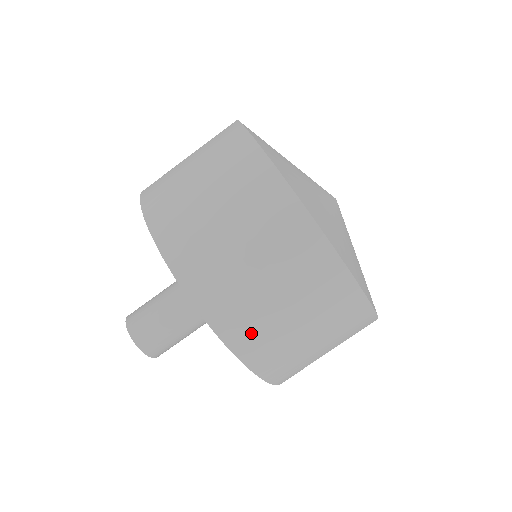
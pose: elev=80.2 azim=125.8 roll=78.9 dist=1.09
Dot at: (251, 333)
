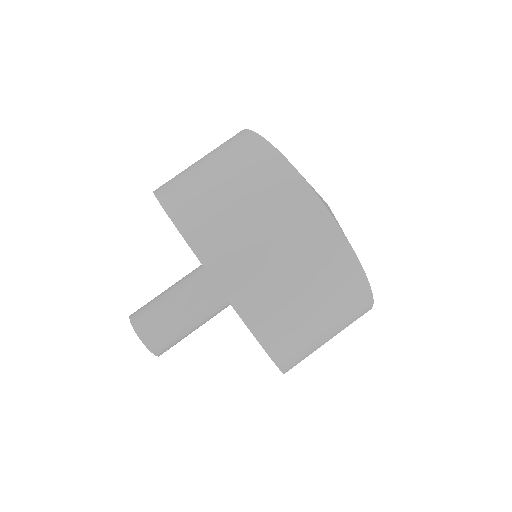
Dot at: (192, 206)
